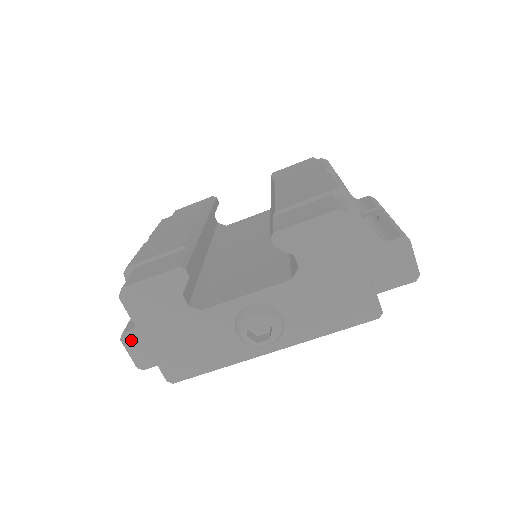
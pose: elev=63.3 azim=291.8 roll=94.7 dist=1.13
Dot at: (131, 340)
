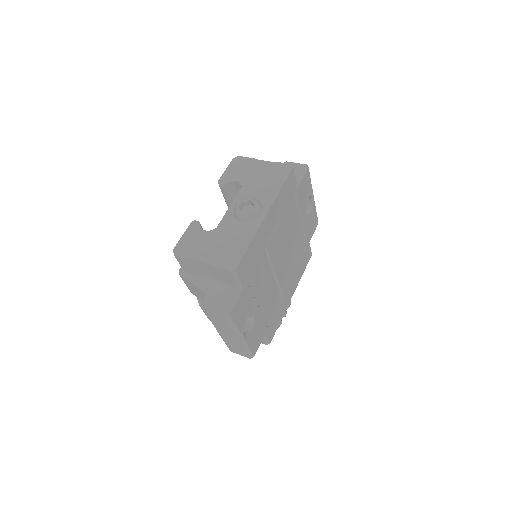
Dot at: (209, 303)
